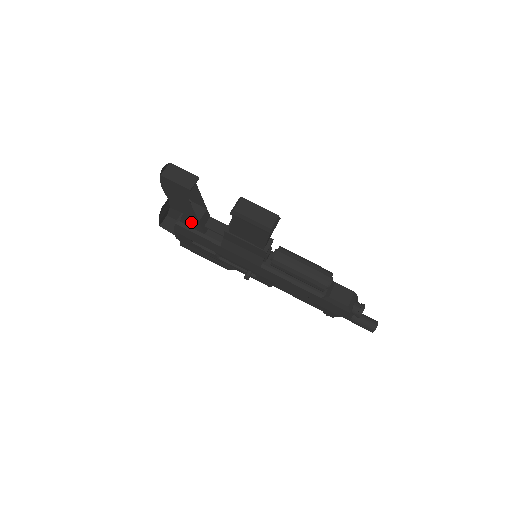
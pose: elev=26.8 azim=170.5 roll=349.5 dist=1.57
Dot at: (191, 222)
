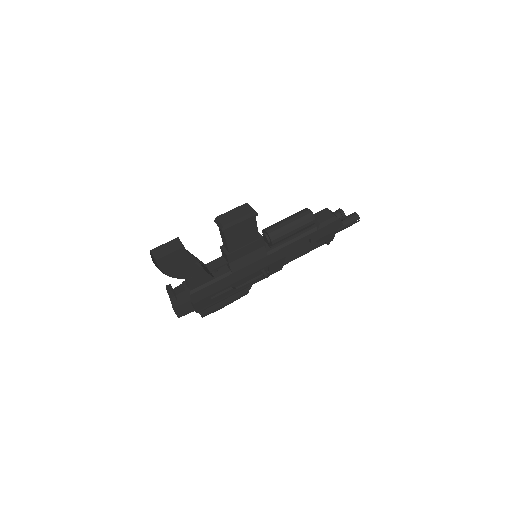
Dot at: (199, 279)
